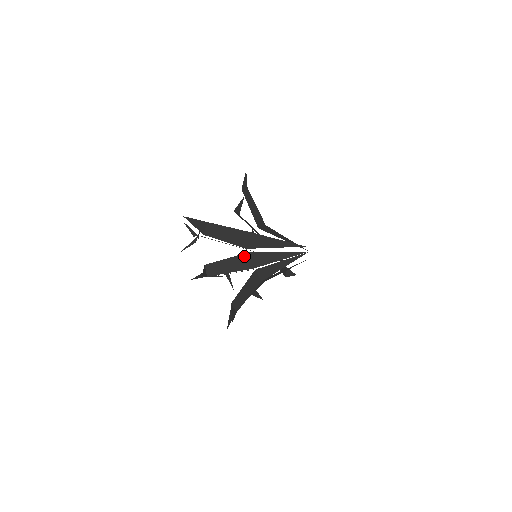
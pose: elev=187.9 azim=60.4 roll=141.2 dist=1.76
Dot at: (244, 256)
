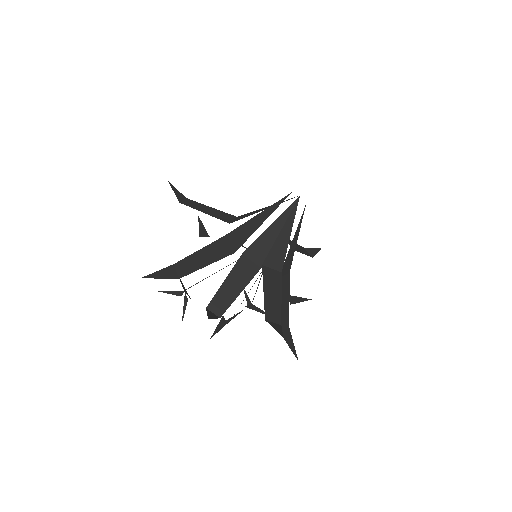
Dot at: (240, 263)
